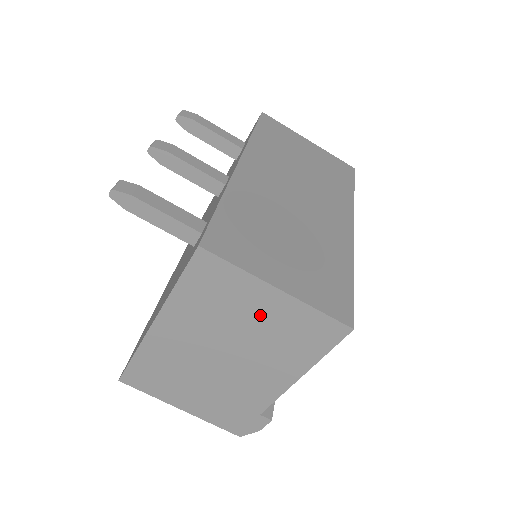
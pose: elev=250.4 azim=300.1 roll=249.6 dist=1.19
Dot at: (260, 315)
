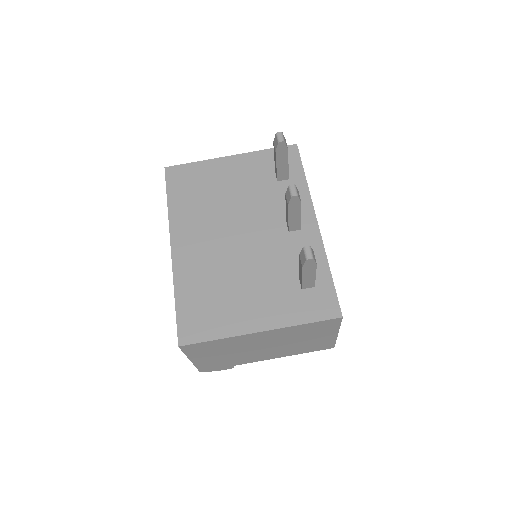
Dot at: (314, 339)
